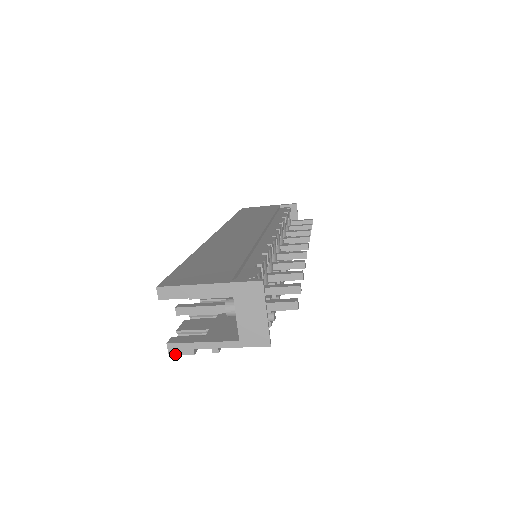
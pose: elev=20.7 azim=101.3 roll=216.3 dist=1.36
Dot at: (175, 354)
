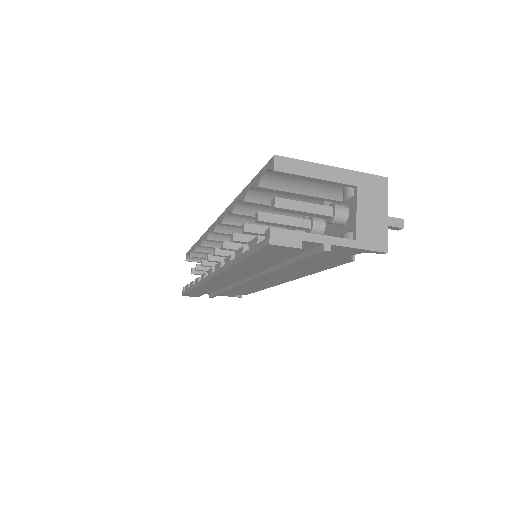
Dot at: (278, 243)
